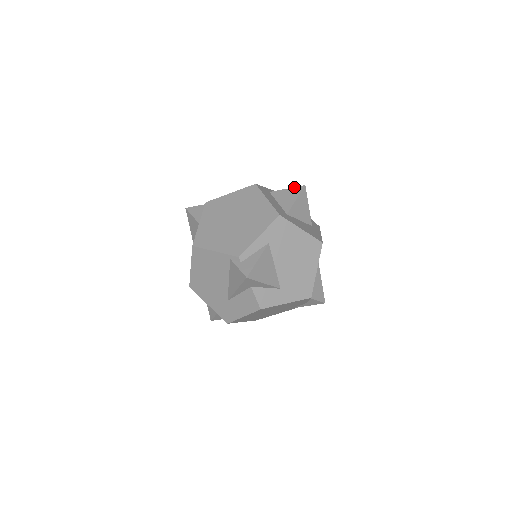
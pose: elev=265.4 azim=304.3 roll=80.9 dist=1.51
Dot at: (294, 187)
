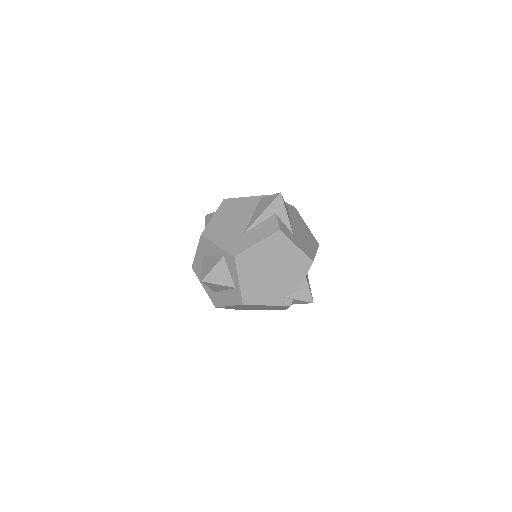
Dot at: occluded
